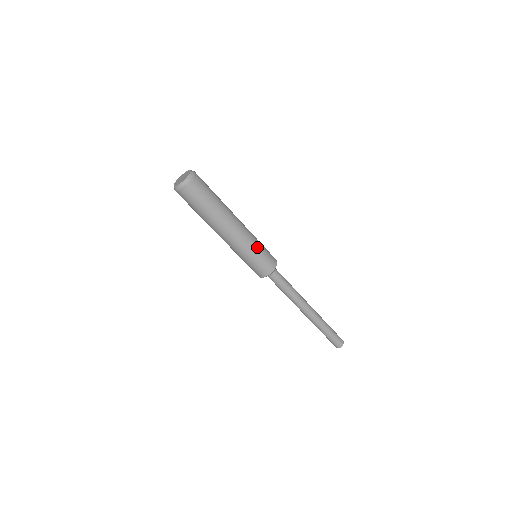
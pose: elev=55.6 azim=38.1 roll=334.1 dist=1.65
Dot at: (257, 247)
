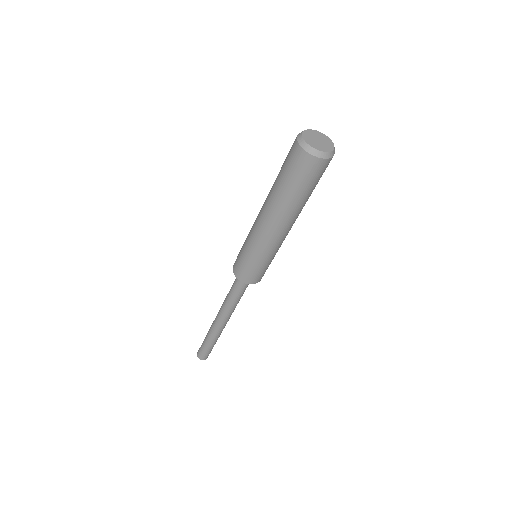
Dot at: (266, 259)
